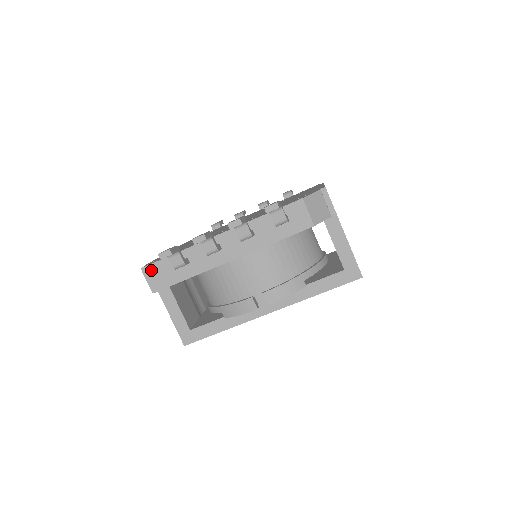
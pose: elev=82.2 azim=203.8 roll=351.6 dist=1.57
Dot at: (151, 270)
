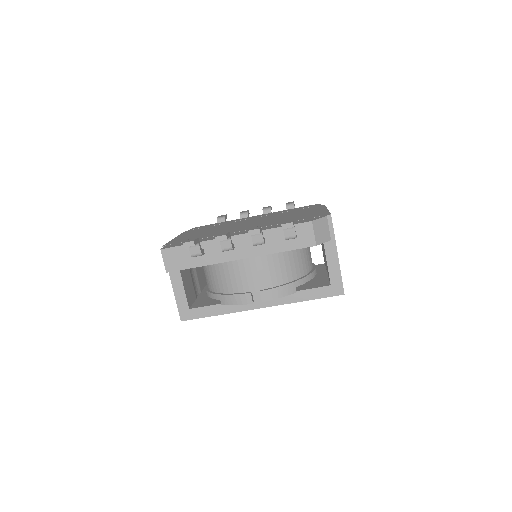
Dot at: (169, 253)
